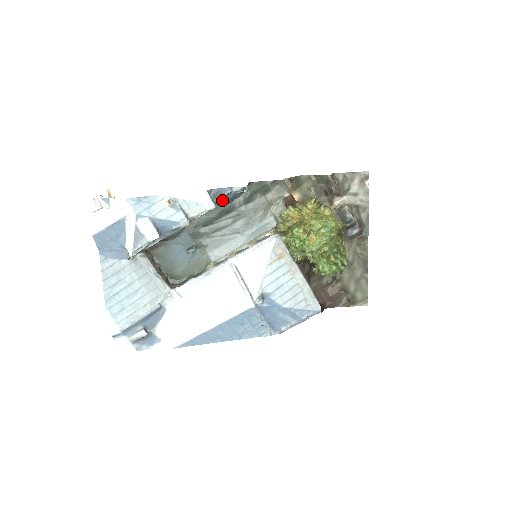
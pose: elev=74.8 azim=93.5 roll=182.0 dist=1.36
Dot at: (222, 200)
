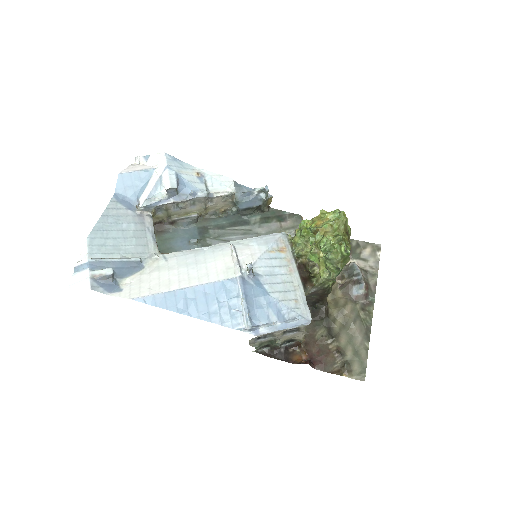
Dot at: (242, 198)
